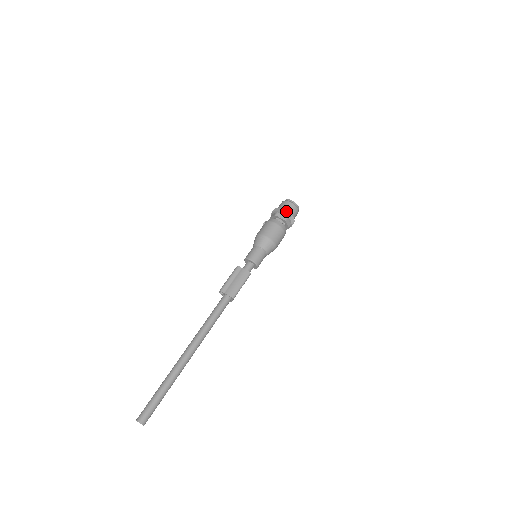
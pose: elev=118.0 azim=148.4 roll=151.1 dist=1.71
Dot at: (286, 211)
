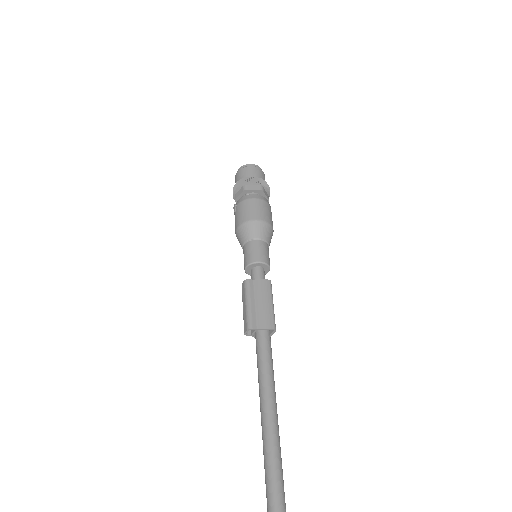
Dot at: (256, 178)
